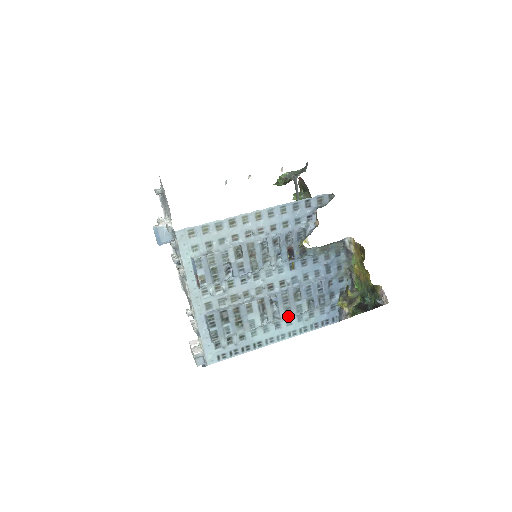
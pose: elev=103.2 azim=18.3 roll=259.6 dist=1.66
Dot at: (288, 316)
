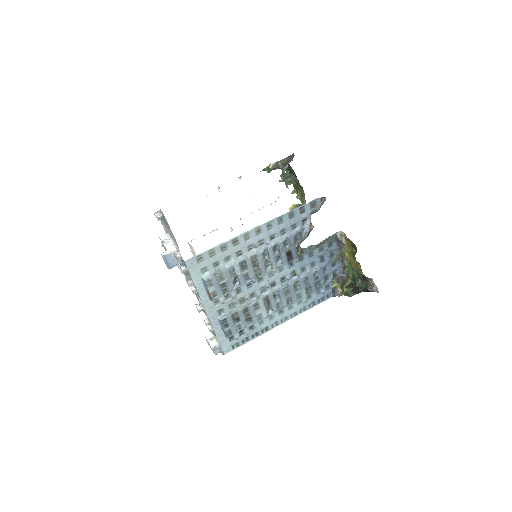
Dot at: occluded
